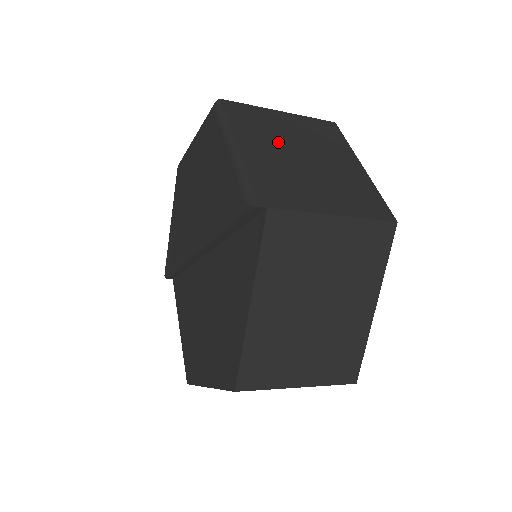
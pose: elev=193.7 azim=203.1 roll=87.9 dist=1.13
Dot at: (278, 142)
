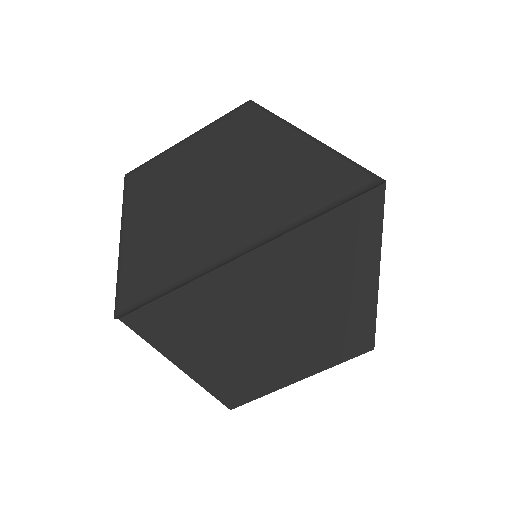
Dot at: occluded
